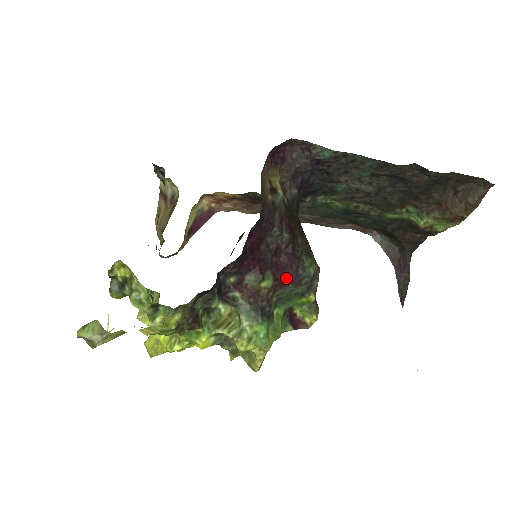
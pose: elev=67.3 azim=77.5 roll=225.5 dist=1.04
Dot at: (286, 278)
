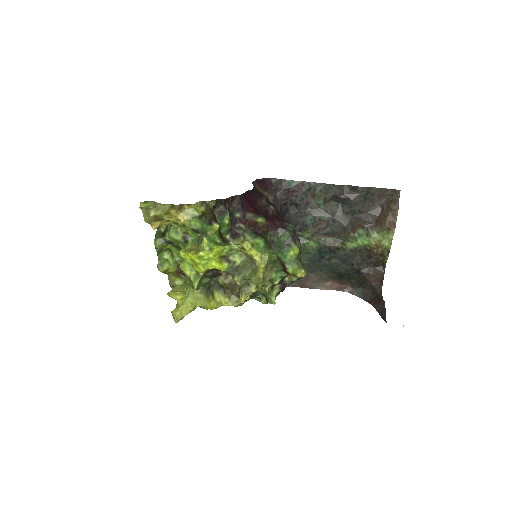
Dot at: (274, 223)
